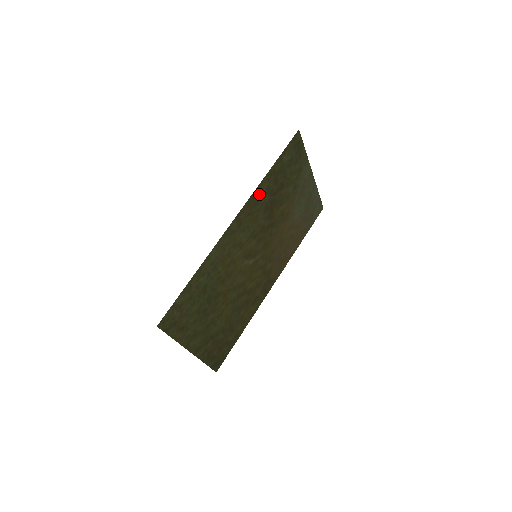
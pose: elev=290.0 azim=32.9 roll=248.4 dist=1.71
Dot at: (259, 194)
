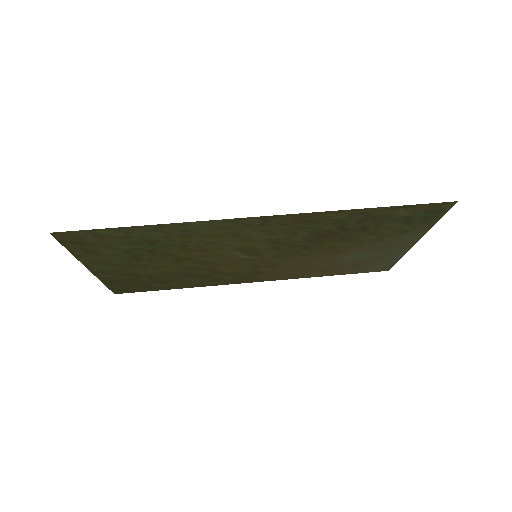
Dot at: (323, 217)
